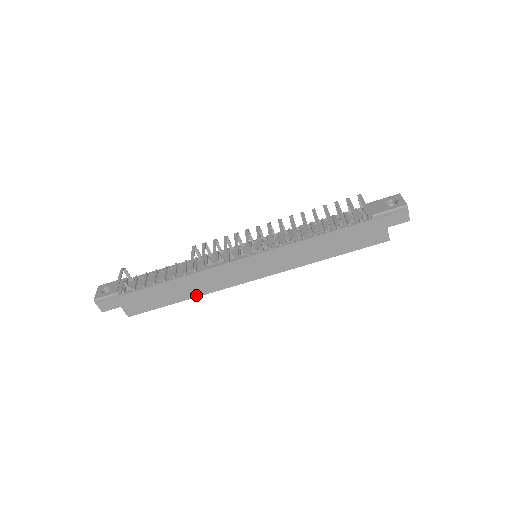
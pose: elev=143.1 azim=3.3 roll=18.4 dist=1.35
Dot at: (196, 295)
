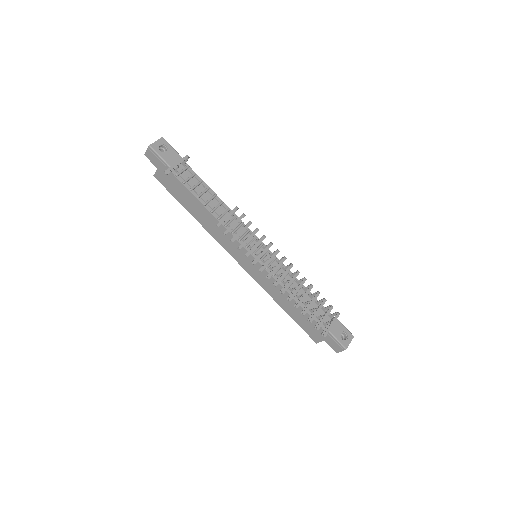
Dot at: (202, 223)
